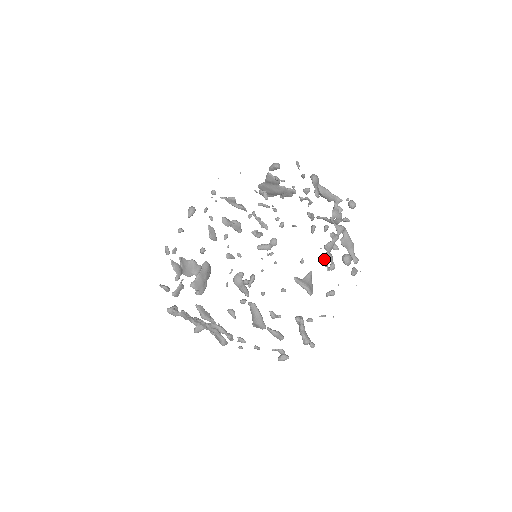
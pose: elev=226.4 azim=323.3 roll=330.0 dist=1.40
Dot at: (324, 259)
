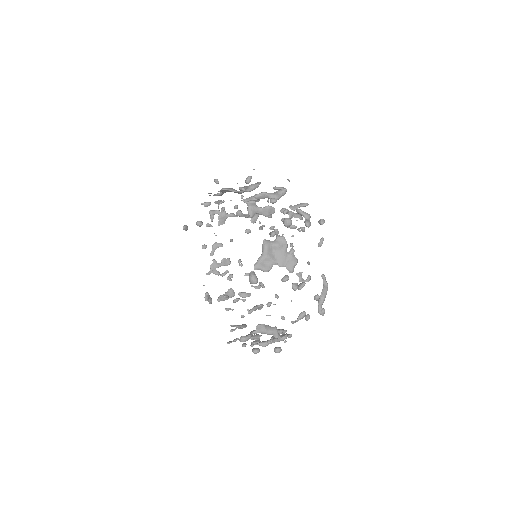
Dot at: occluded
